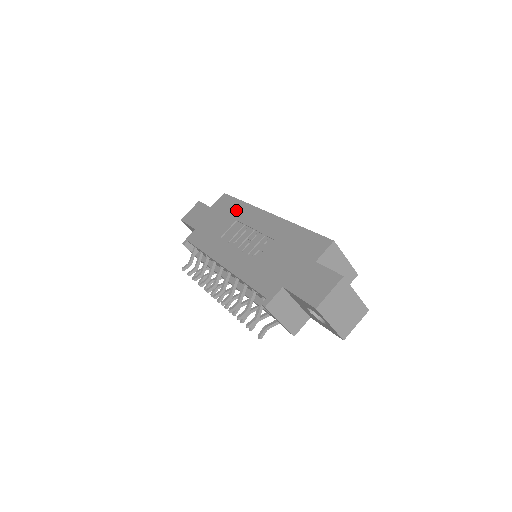
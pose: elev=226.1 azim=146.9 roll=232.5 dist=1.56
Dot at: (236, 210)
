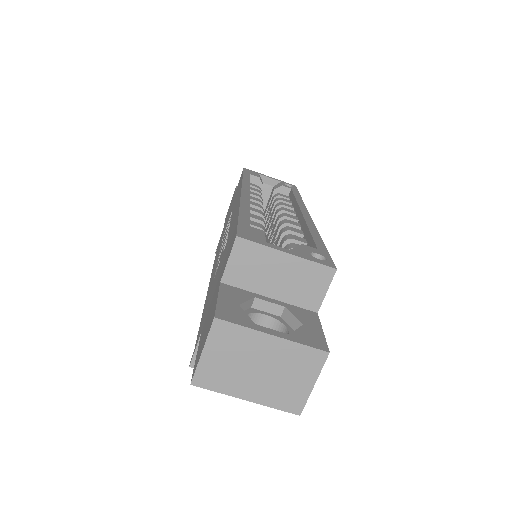
Dot at: occluded
